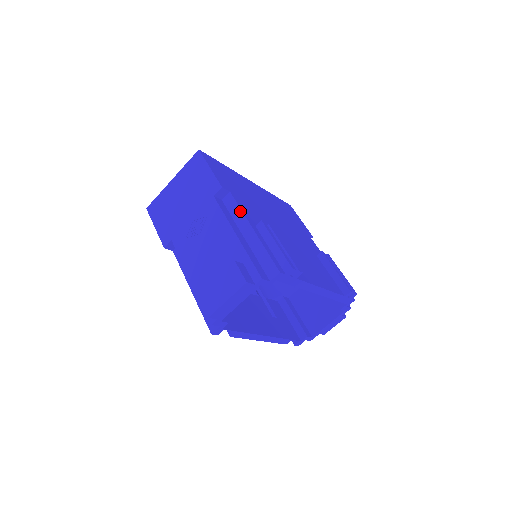
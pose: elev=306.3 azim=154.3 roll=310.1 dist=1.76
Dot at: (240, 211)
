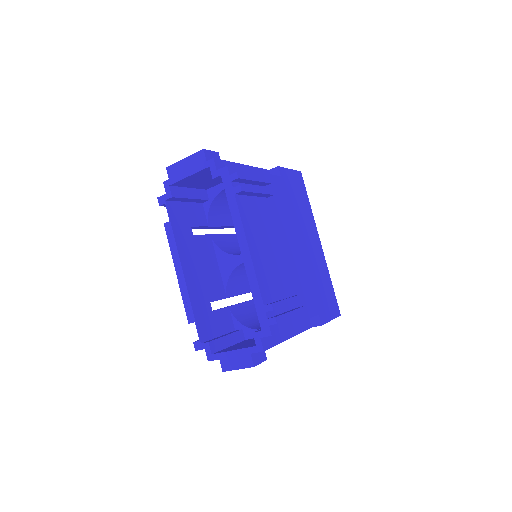
Dot at: (268, 174)
